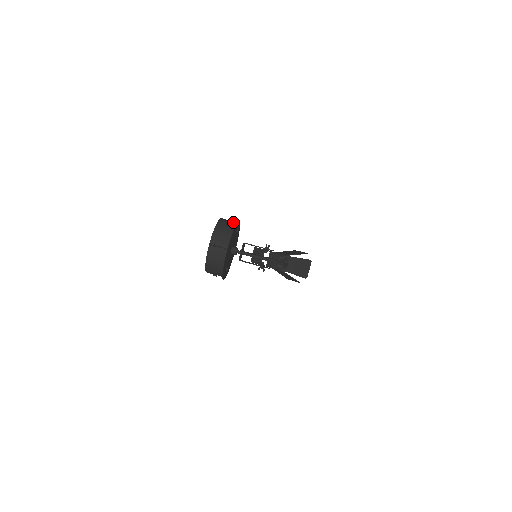
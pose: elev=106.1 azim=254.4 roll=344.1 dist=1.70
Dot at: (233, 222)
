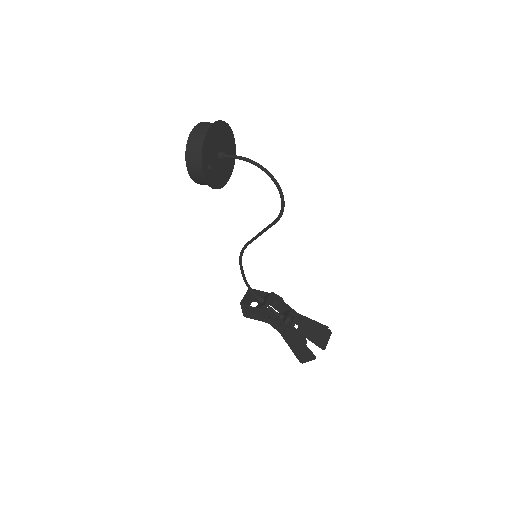
Dot at: occluded
